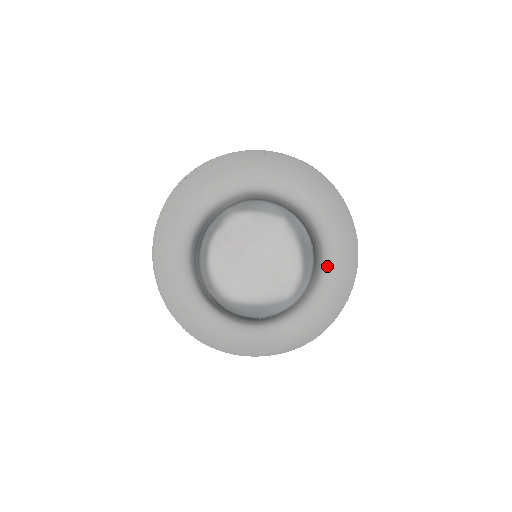
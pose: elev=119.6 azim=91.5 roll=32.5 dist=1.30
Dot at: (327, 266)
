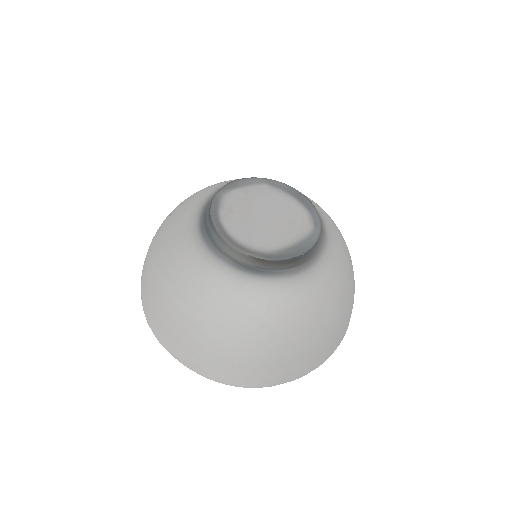
Dot at: (320, 212)
